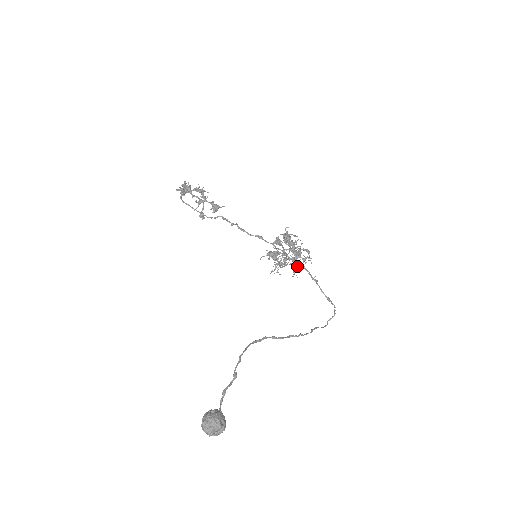
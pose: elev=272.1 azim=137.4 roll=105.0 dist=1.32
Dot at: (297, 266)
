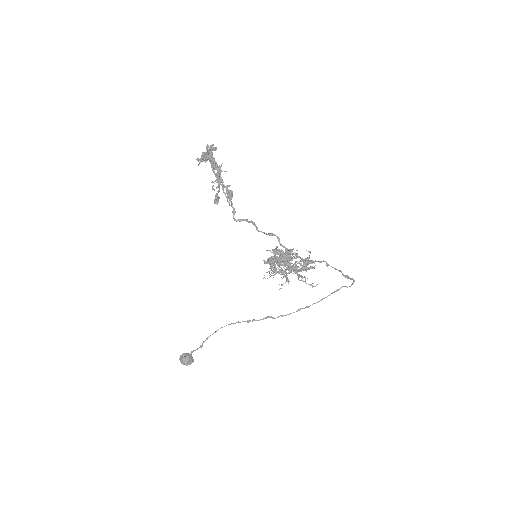
Dot at: occluded
